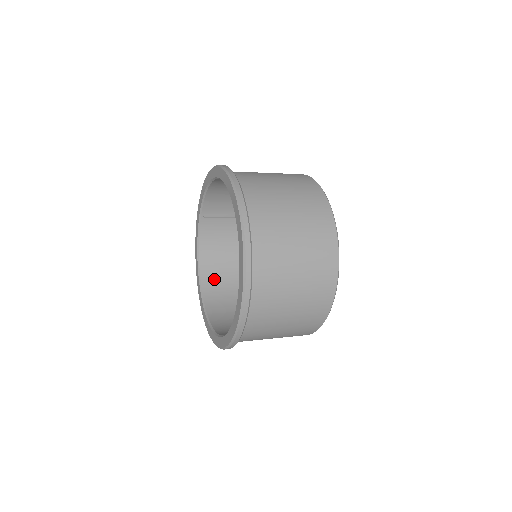
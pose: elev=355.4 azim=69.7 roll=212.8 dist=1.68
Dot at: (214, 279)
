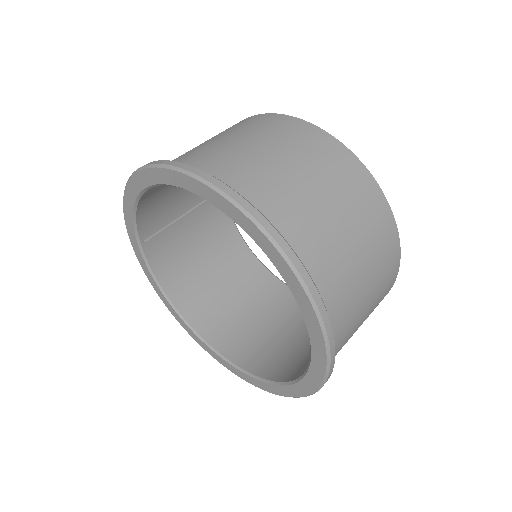
Dot at: (200, 308)
